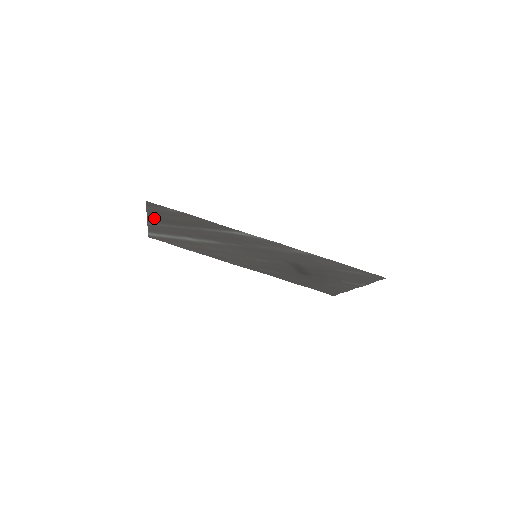
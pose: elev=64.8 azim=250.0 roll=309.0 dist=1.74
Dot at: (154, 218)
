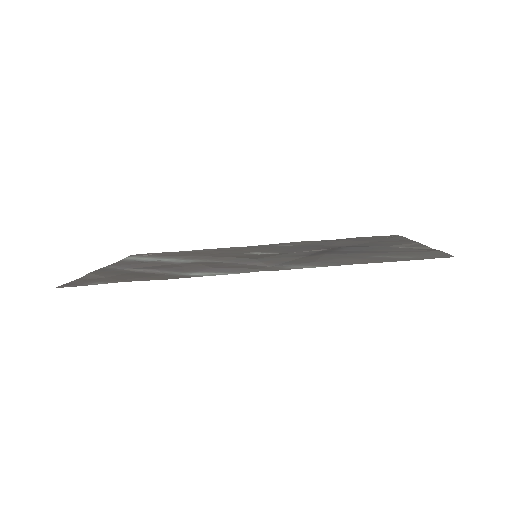
Dot at: (99, 272)
